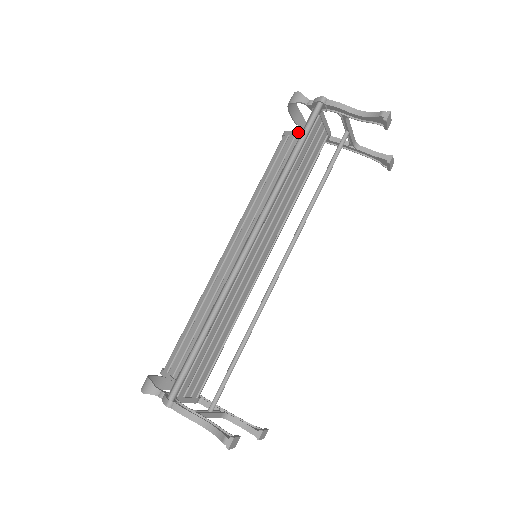
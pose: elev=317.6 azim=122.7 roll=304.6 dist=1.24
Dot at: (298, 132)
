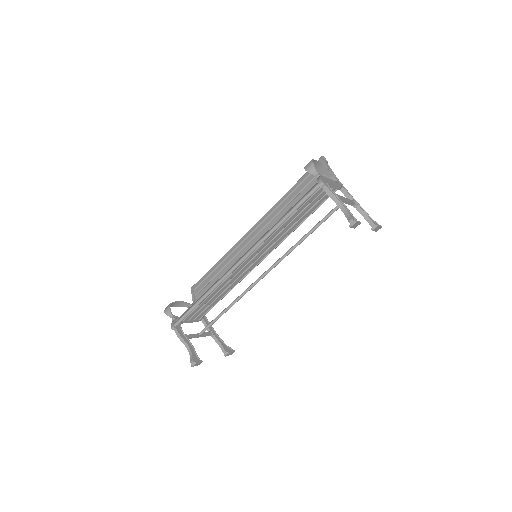
Dot at: (326, 167)
